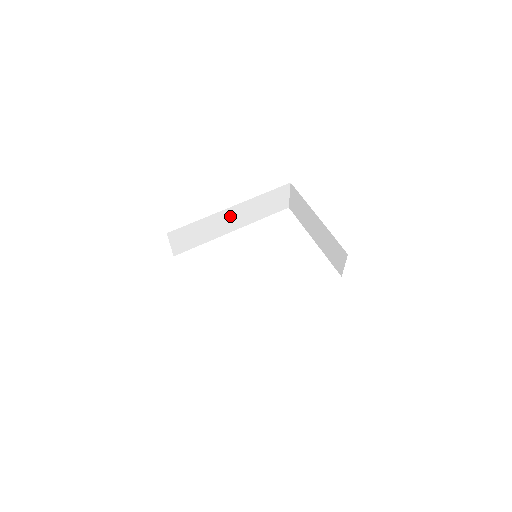
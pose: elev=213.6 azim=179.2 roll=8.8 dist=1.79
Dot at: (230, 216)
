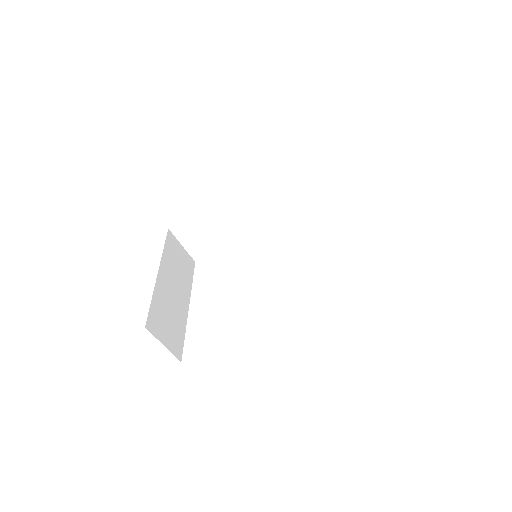
Dot at: (250, 209)
